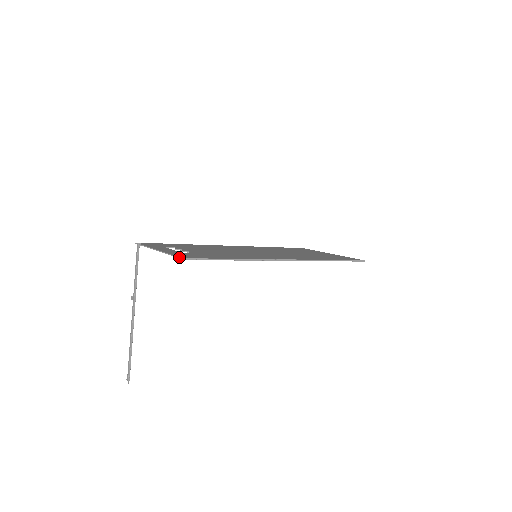
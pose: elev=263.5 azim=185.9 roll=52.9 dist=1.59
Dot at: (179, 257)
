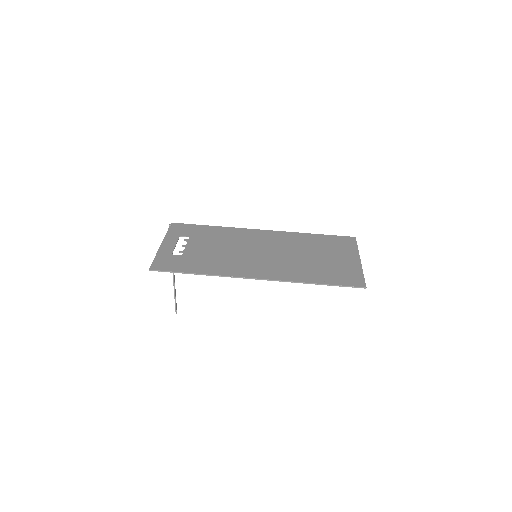
Dot at: occluded
